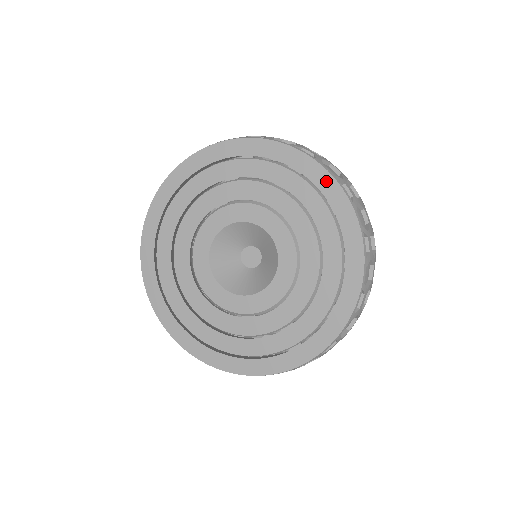
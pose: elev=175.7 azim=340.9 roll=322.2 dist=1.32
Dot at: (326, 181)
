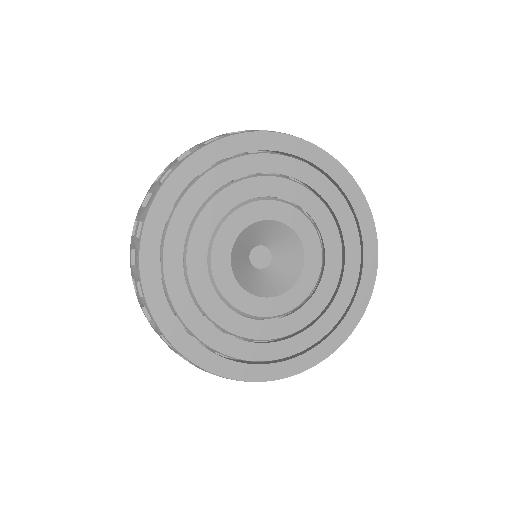
Dot at: (342, 175)
